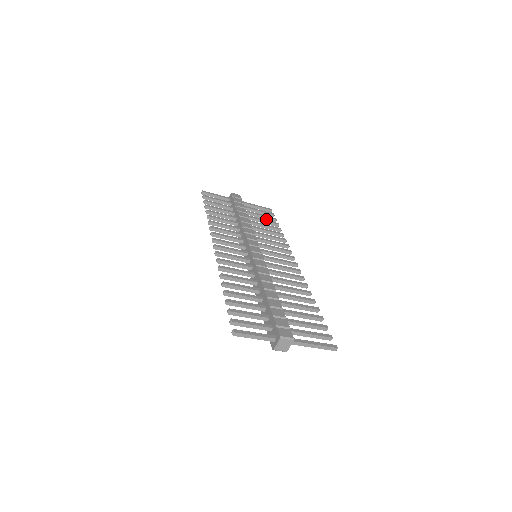
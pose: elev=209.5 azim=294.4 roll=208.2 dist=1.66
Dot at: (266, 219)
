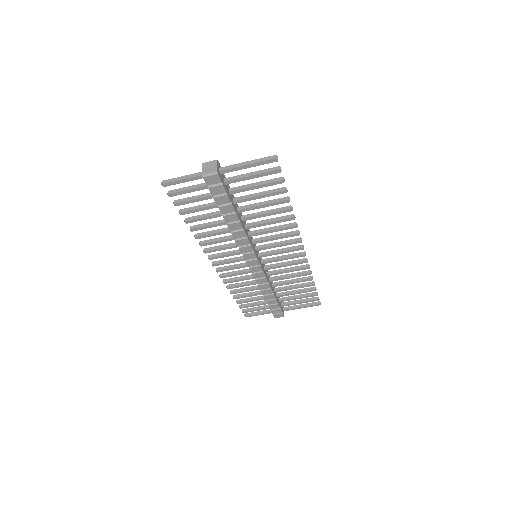
Dot at: (306, 296)
